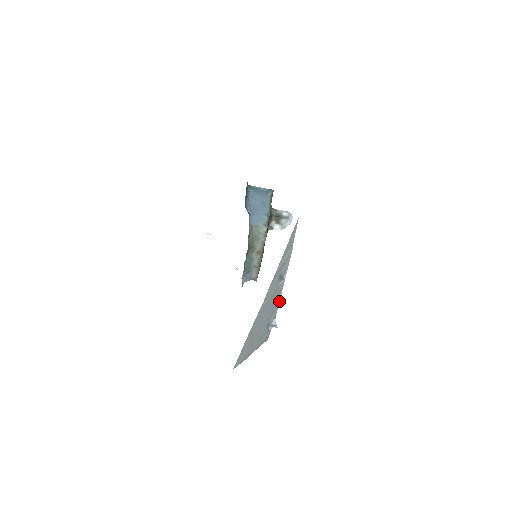
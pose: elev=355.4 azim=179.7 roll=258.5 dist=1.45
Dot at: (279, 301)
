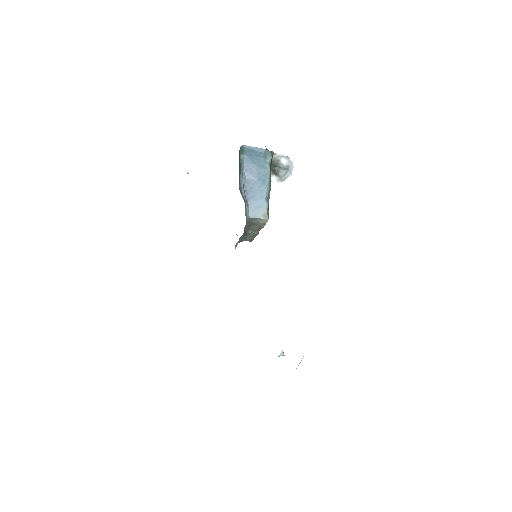
Dot at: occluded
